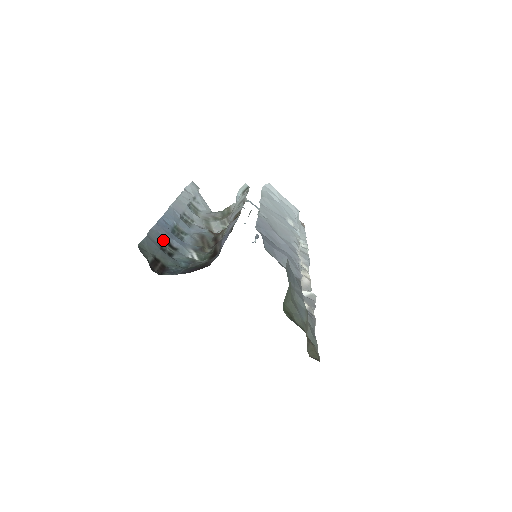
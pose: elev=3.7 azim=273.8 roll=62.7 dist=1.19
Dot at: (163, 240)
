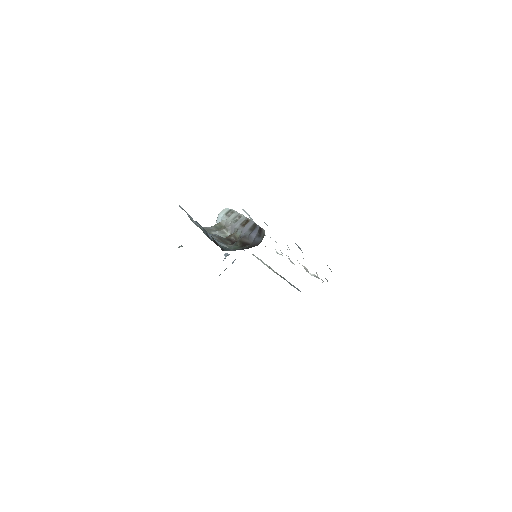
Dot at: occluded
